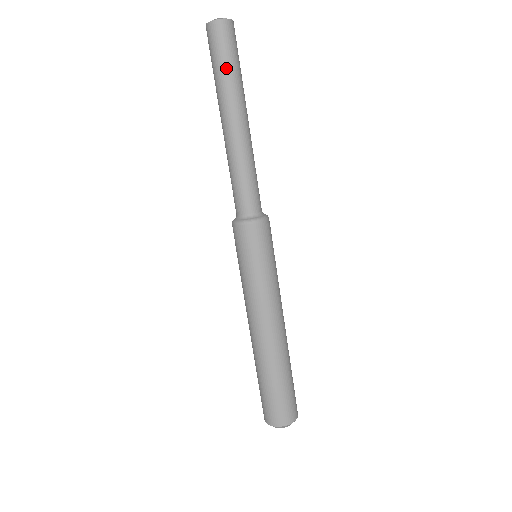
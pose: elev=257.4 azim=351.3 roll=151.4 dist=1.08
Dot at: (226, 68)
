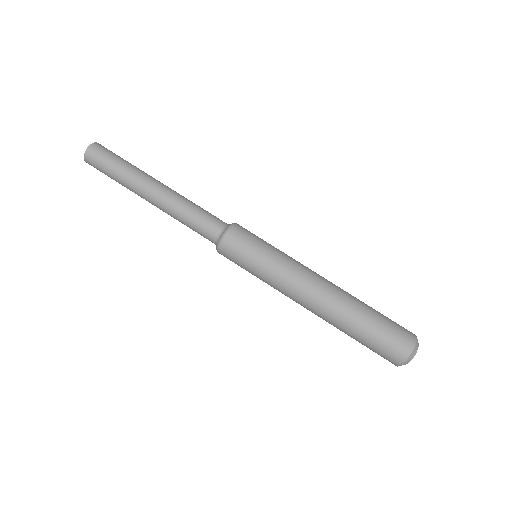
Dot at: (117, 168)
